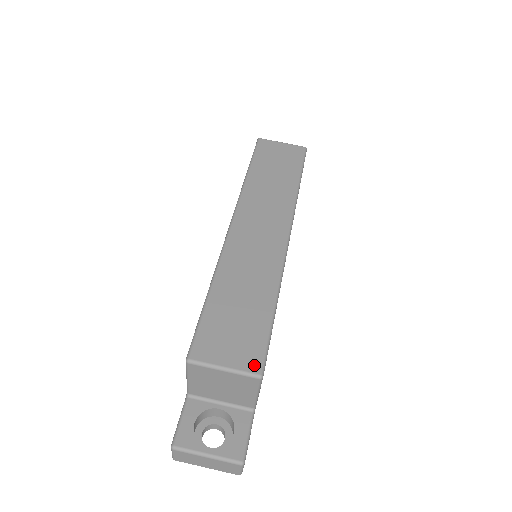
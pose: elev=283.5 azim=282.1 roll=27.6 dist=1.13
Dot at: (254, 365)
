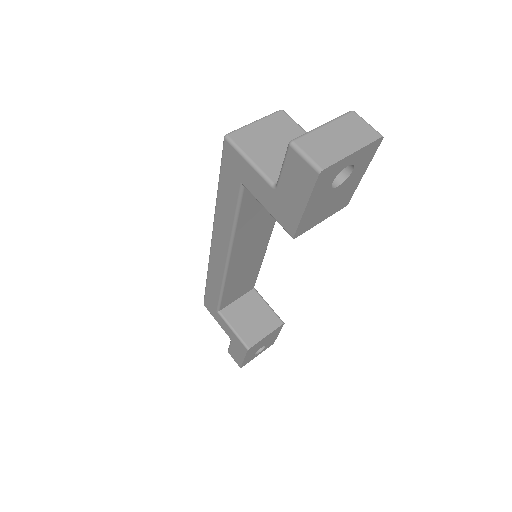
Dot at: occluded
